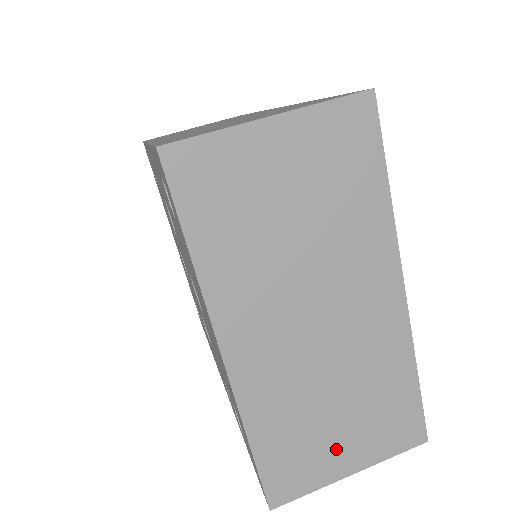
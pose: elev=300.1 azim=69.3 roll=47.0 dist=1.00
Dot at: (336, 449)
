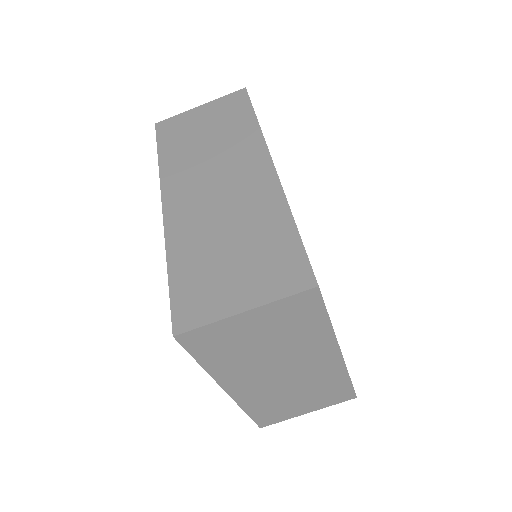
Dot at: (298, 407)
